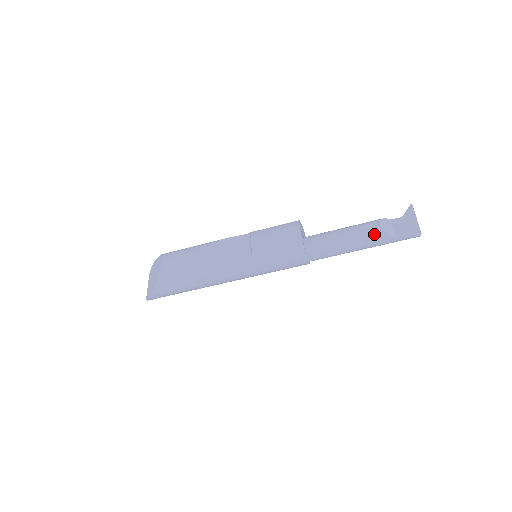
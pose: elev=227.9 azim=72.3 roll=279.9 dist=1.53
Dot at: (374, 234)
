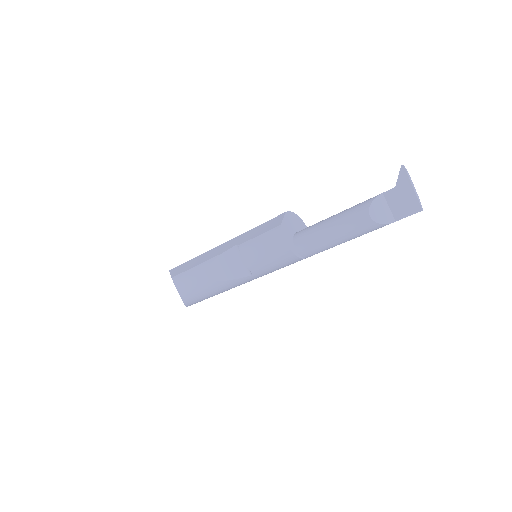
Dot at: (367, 228)
